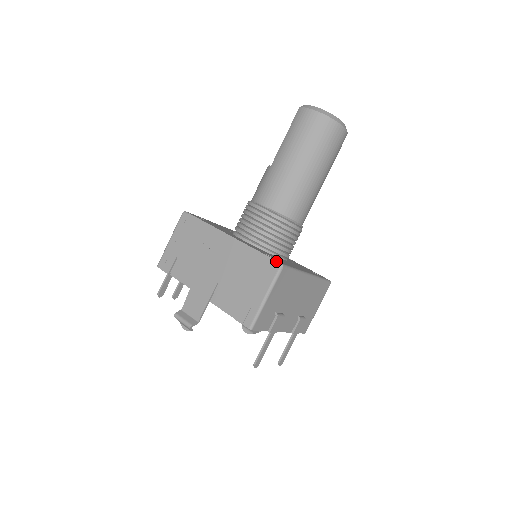
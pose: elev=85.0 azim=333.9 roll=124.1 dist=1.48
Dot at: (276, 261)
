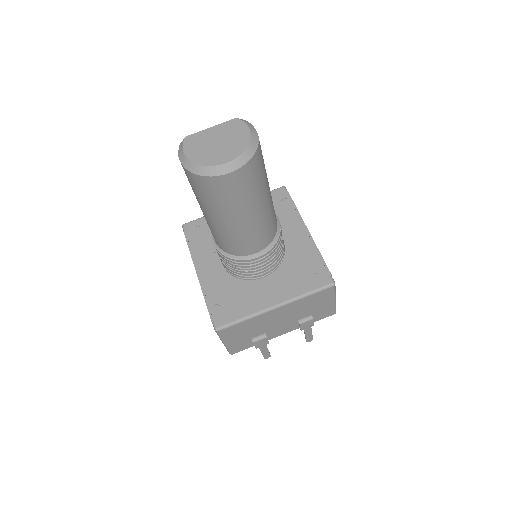
Dot at: (213, 323)
